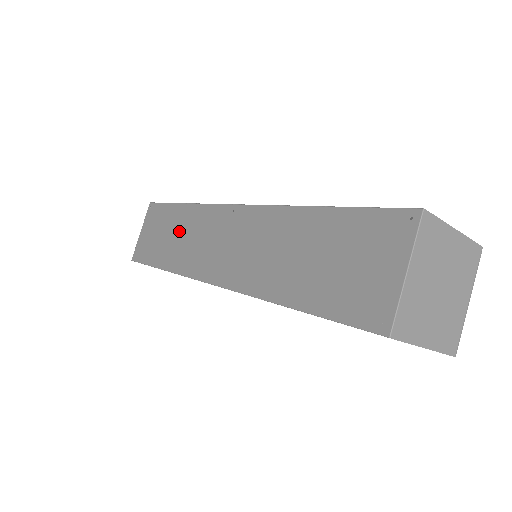
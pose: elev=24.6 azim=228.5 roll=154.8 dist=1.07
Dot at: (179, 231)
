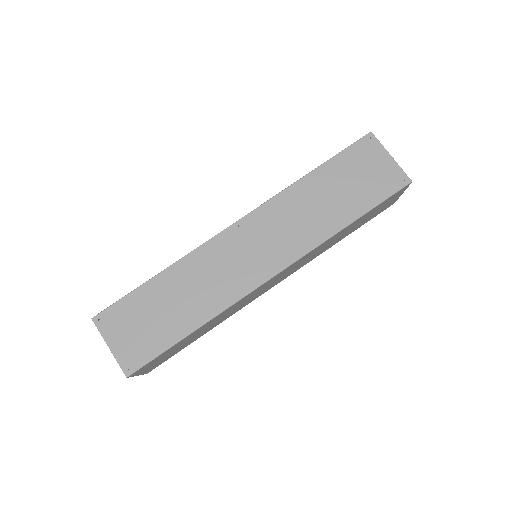
Dot at: (183, 290)
